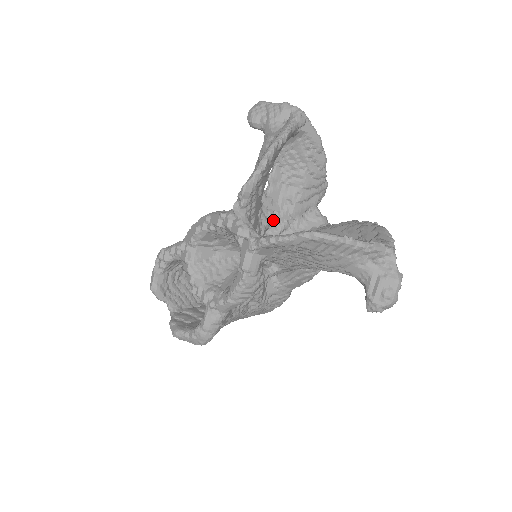
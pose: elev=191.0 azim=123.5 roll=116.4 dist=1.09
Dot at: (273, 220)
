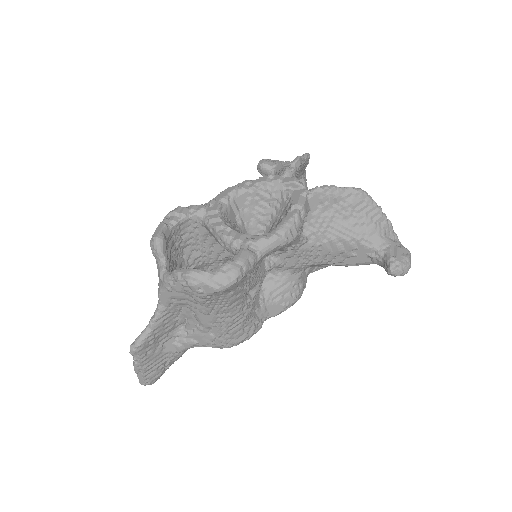
Dot at: occluded
